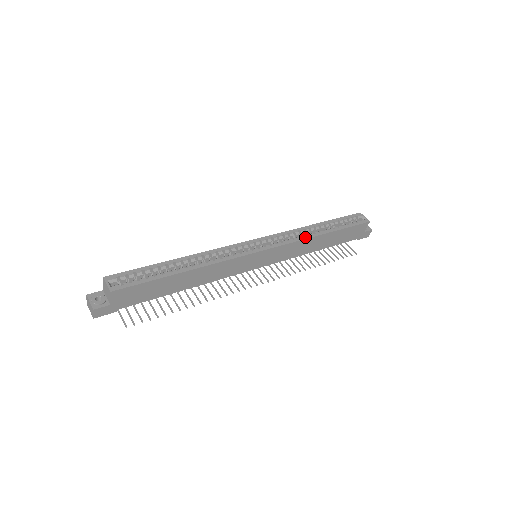
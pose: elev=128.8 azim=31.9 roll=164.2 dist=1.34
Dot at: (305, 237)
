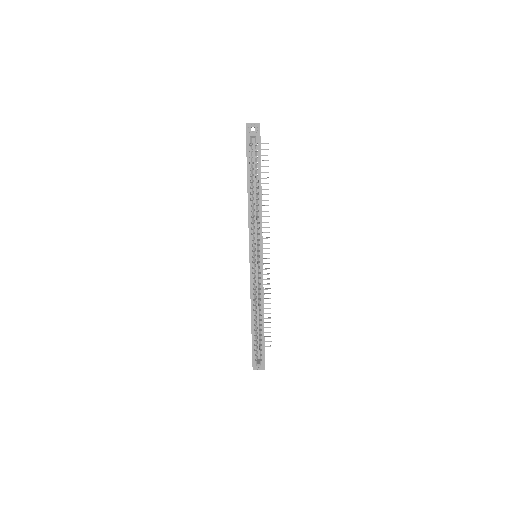
Dot at: (260, 217)
